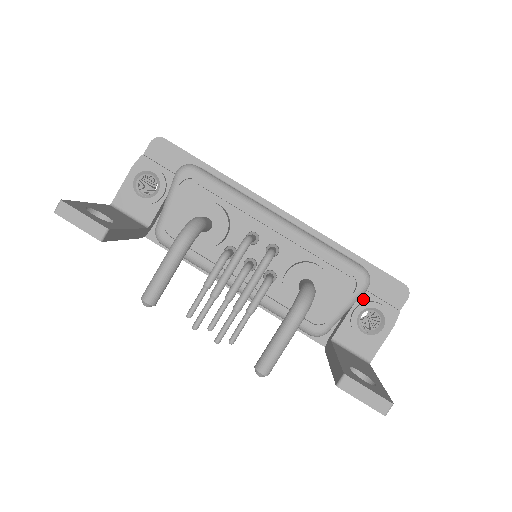
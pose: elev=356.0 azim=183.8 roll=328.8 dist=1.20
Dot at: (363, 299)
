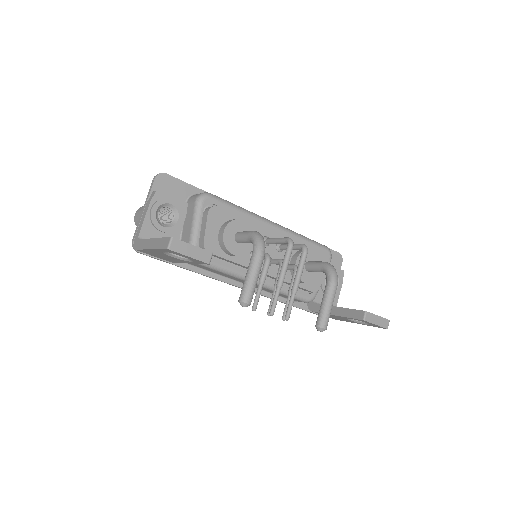
Dot at: occluded
